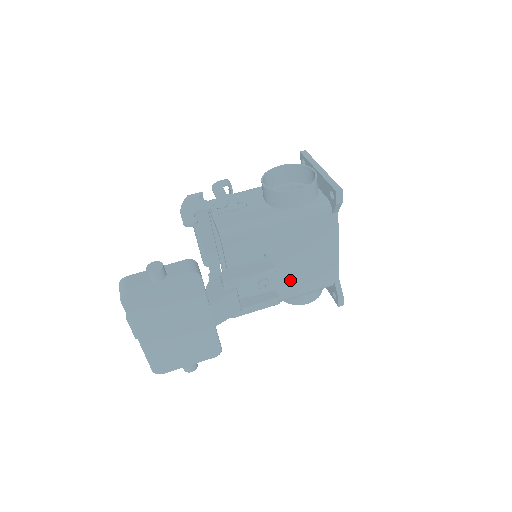
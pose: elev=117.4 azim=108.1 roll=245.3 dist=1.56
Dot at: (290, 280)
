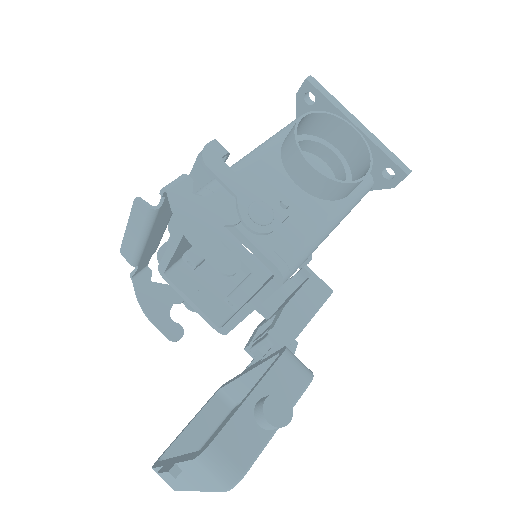
Dot at: occluded
